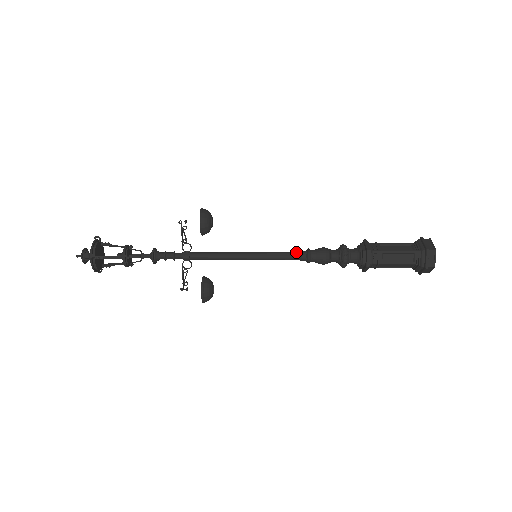
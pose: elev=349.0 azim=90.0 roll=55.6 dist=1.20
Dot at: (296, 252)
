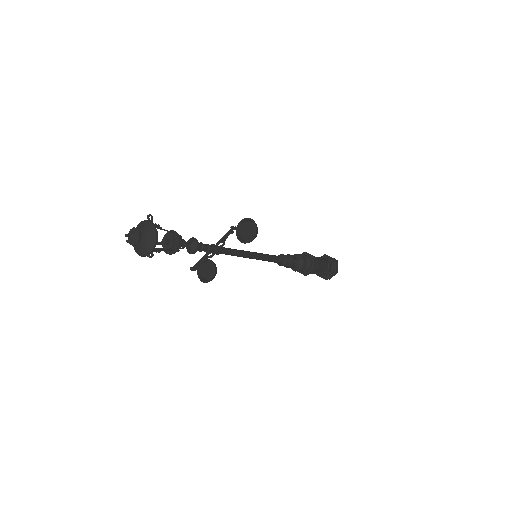
Dot at: (279, 258)
